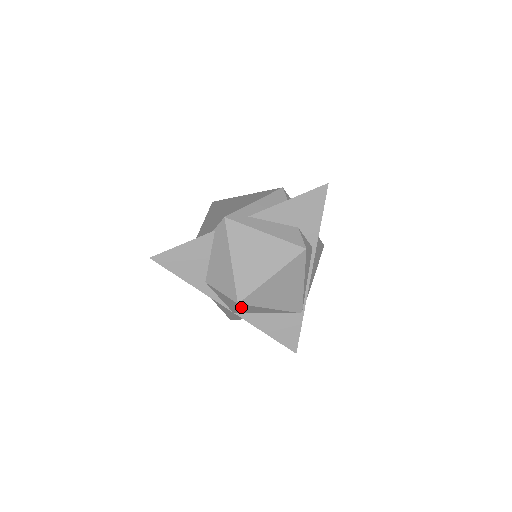
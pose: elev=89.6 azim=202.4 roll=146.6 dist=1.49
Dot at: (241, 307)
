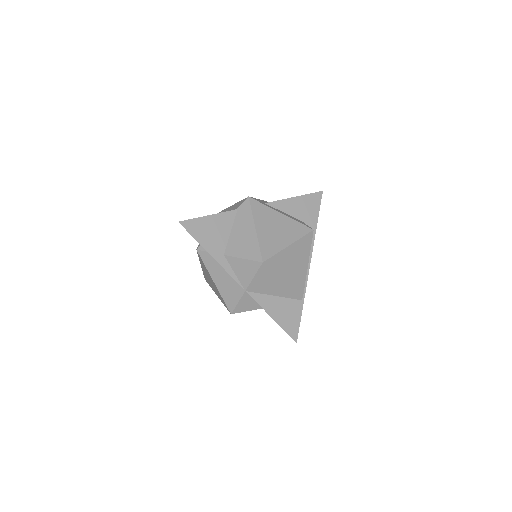
Dot at: (260, 273)
